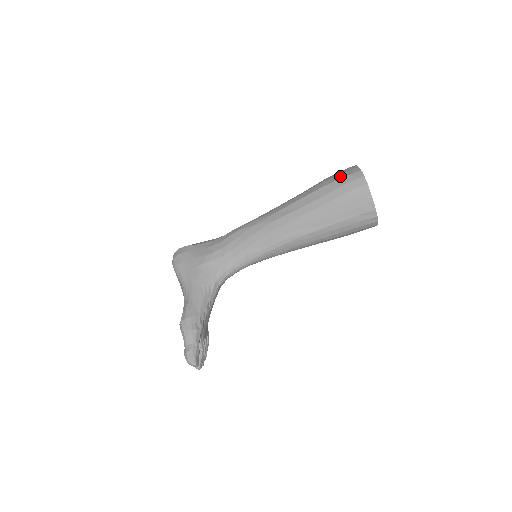
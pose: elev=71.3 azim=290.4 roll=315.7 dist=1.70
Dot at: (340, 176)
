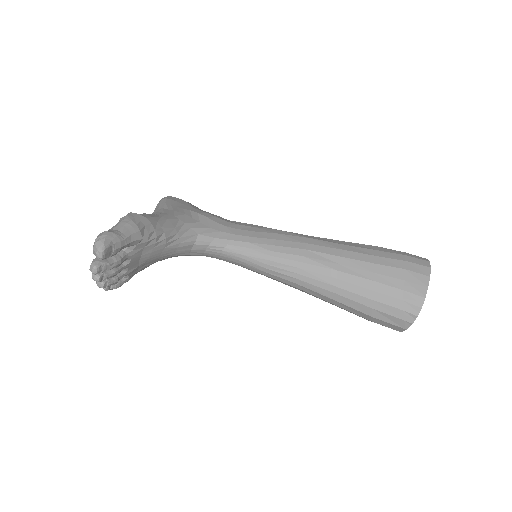
Dot at: occluded
